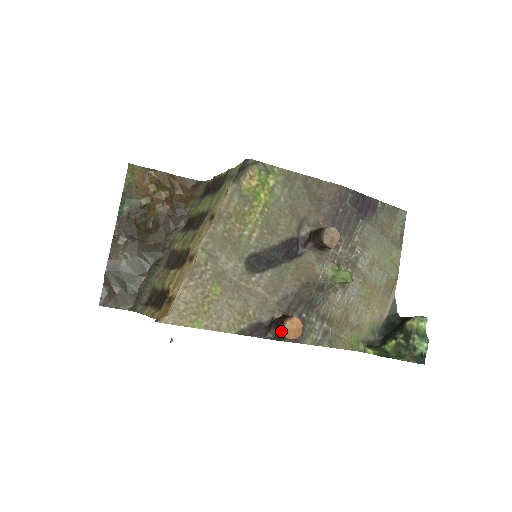
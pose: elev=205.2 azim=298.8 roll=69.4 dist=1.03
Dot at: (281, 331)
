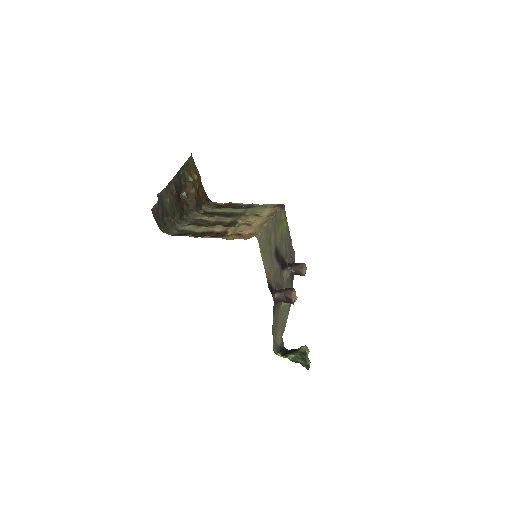
Dot at: (291, 293)
